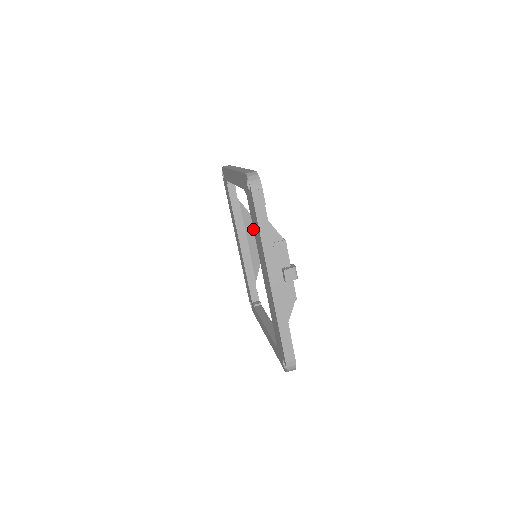
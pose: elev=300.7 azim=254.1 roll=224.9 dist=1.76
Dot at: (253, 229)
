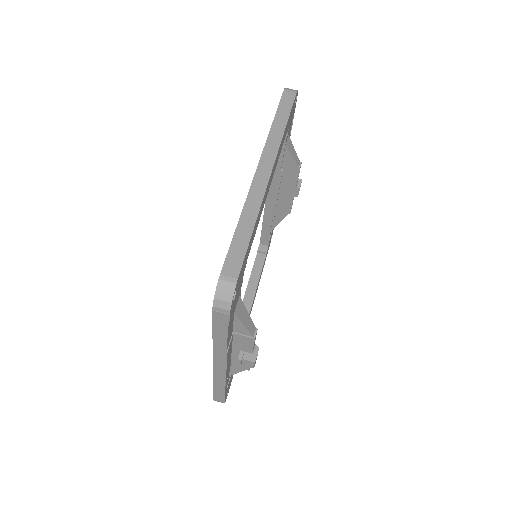
Dot at: (294, 182)
